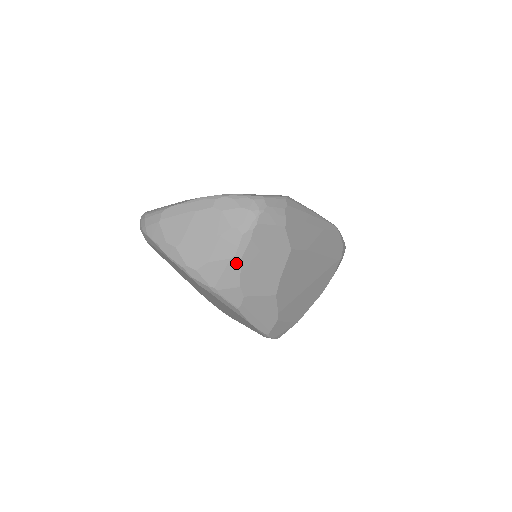
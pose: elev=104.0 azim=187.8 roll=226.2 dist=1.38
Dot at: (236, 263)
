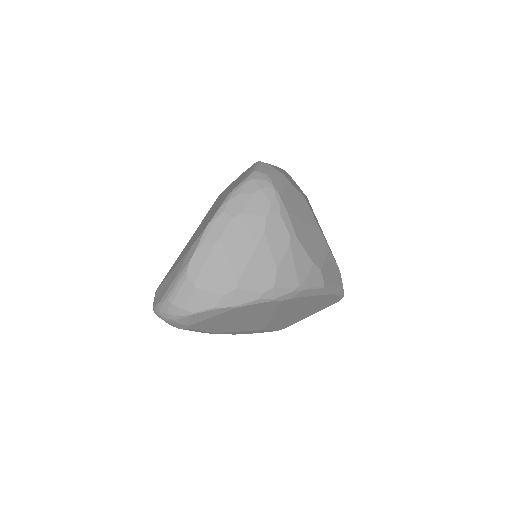
Dot at: (296, 244)
